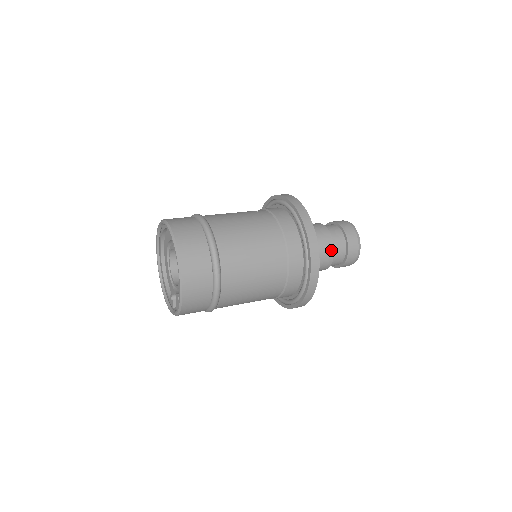
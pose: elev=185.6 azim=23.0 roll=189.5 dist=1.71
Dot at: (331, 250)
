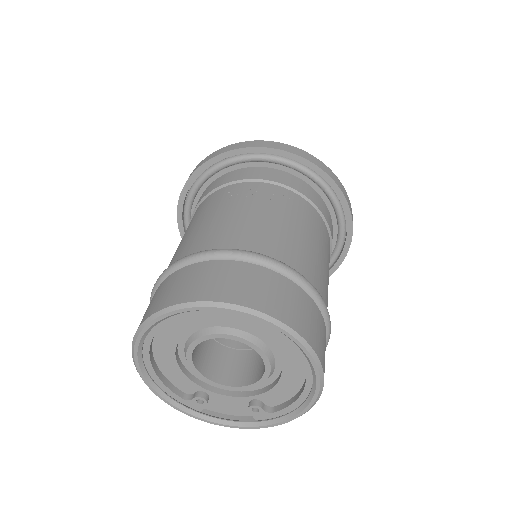
Dot at: occluded
